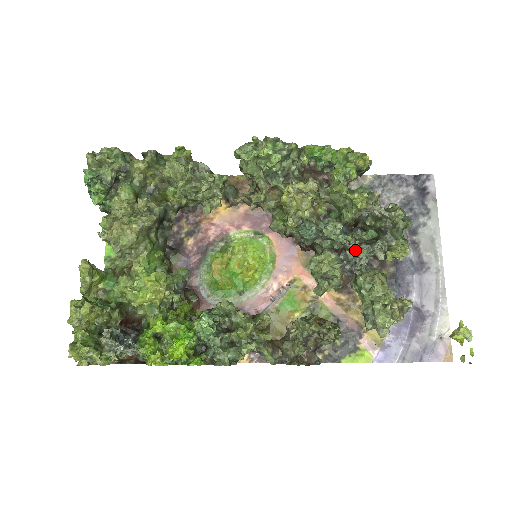
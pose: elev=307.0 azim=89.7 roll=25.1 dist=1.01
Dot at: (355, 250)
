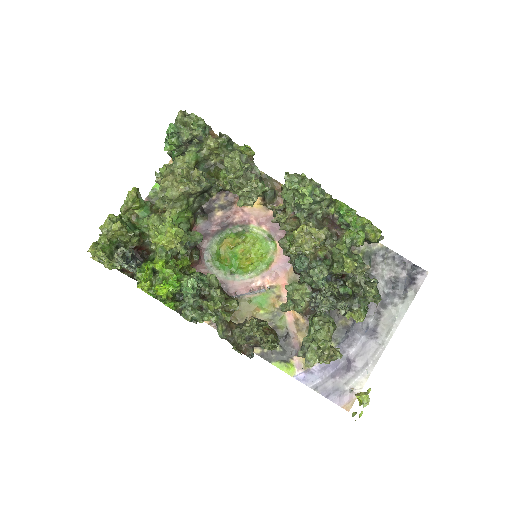
Dot at: (323, 298)
